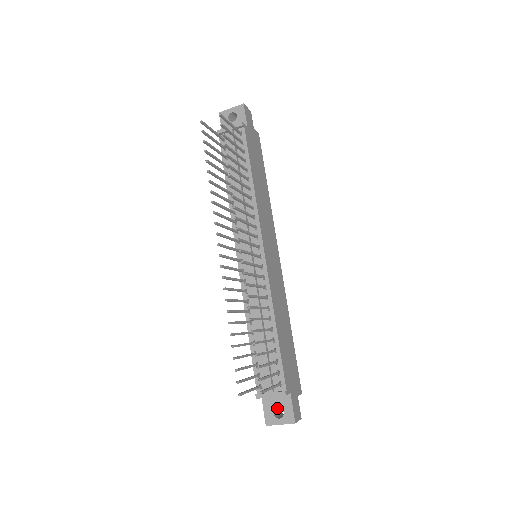
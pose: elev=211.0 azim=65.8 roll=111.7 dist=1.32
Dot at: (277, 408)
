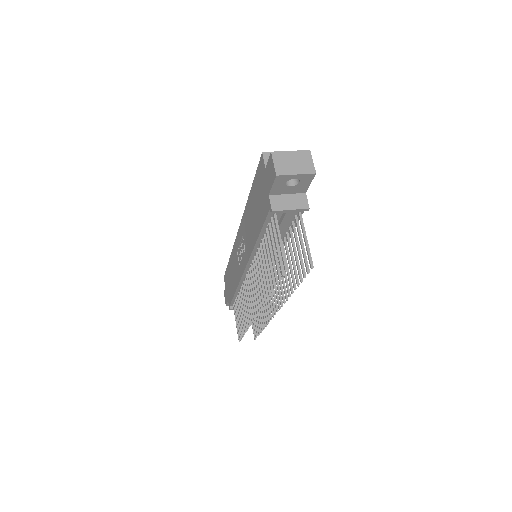
Dot at: occluded
